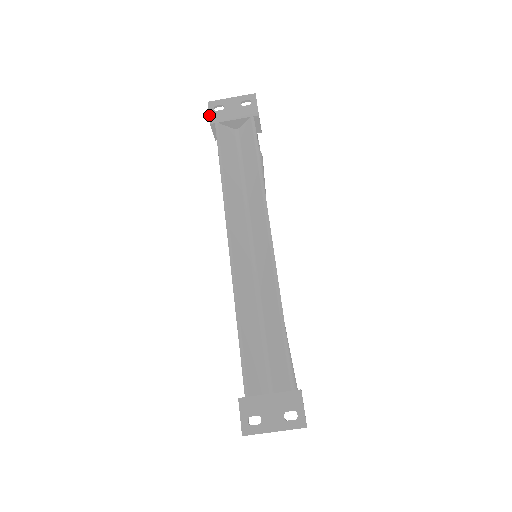
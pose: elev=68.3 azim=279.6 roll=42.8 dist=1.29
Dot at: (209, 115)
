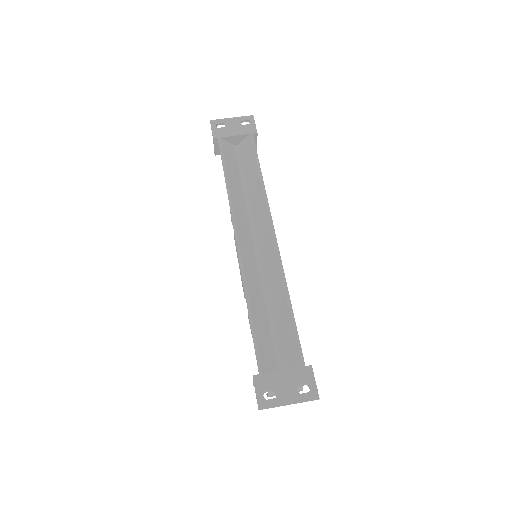
Dot at: (212, 131)
